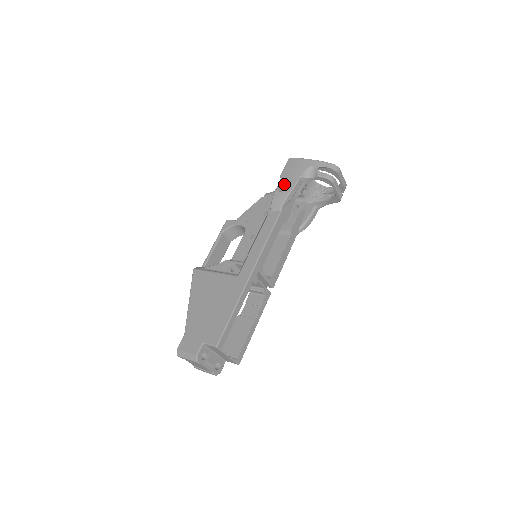
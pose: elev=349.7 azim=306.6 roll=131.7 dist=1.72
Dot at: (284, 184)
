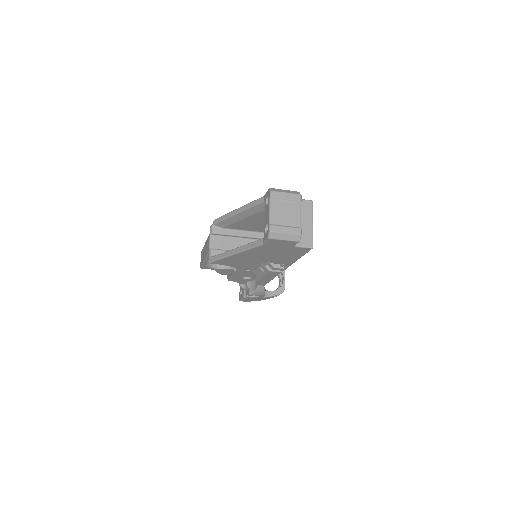
Dot at: occluded
